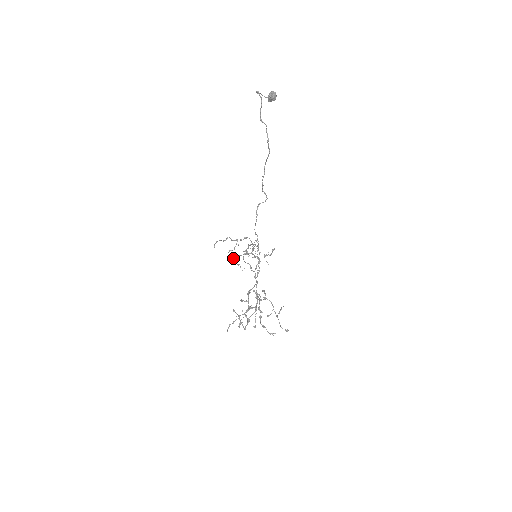
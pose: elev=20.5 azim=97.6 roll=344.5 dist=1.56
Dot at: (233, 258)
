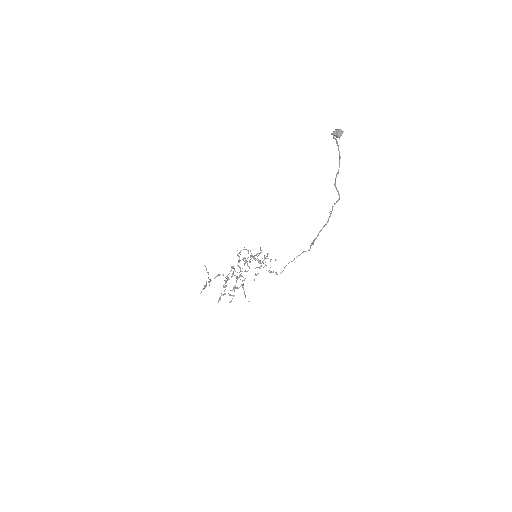
Dot at: occluded
